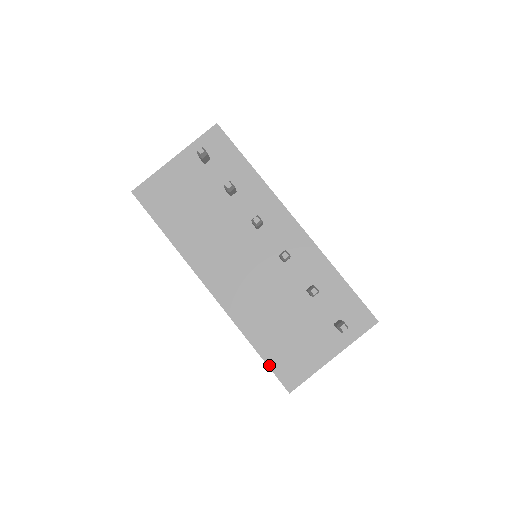
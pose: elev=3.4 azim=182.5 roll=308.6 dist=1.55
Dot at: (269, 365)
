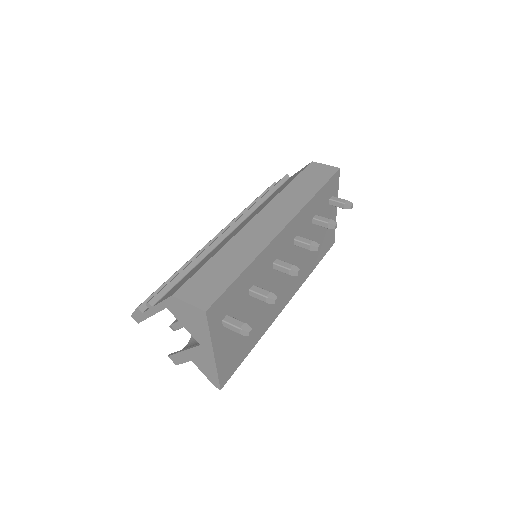
Dot at: occluded
